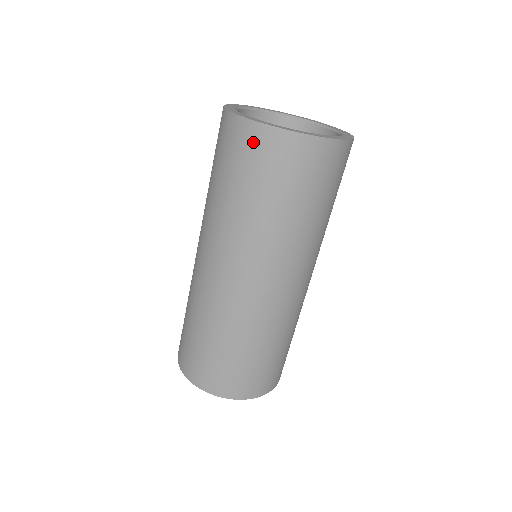
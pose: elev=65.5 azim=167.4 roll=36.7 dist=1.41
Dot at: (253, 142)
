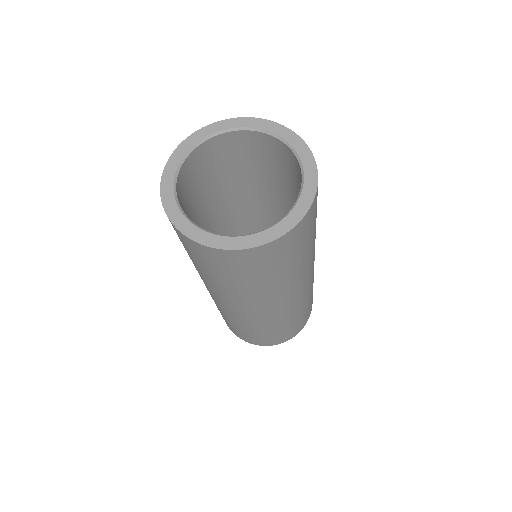
Dot at: (244, 260)
